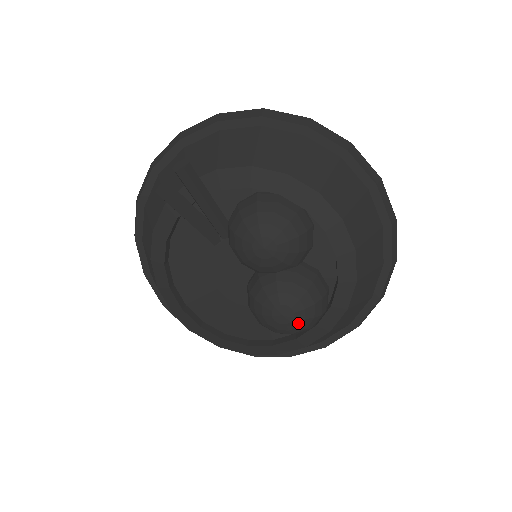
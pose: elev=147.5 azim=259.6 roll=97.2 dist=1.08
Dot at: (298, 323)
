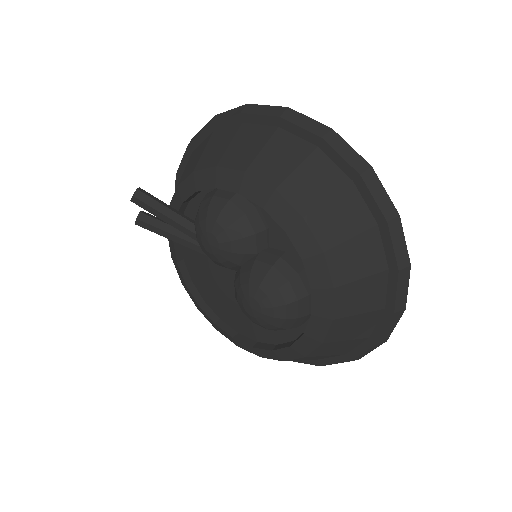
Dot at: (270, 313)
